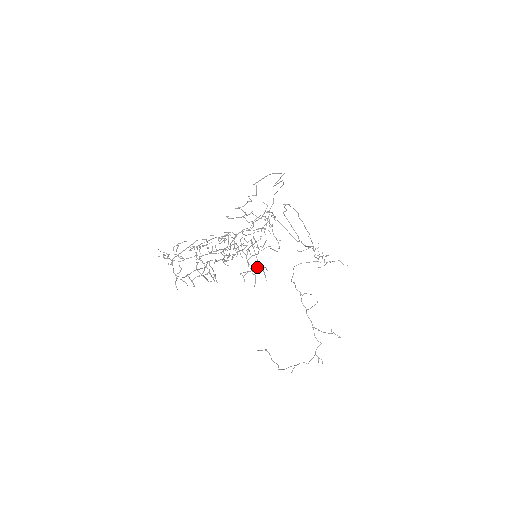
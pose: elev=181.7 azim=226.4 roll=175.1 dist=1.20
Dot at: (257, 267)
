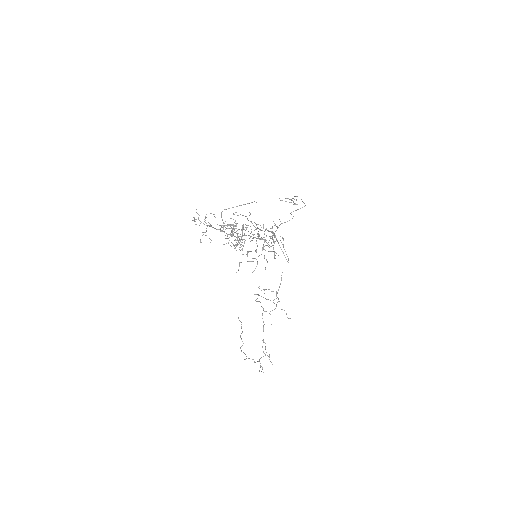
Dot at: occluded
